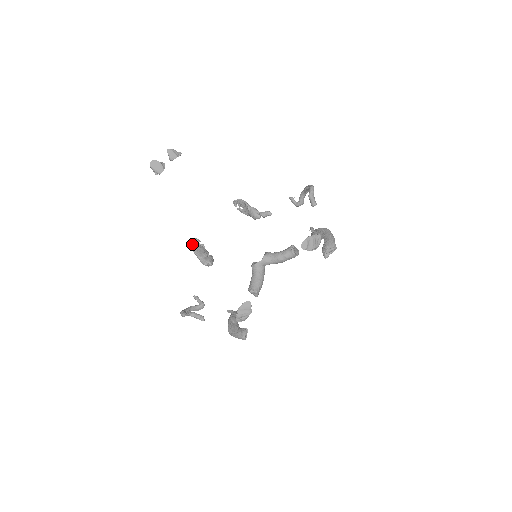
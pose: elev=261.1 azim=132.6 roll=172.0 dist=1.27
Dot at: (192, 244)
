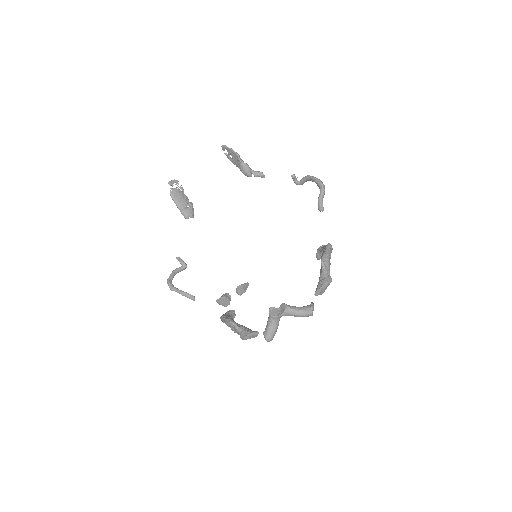
Dot at: (171, 189)
